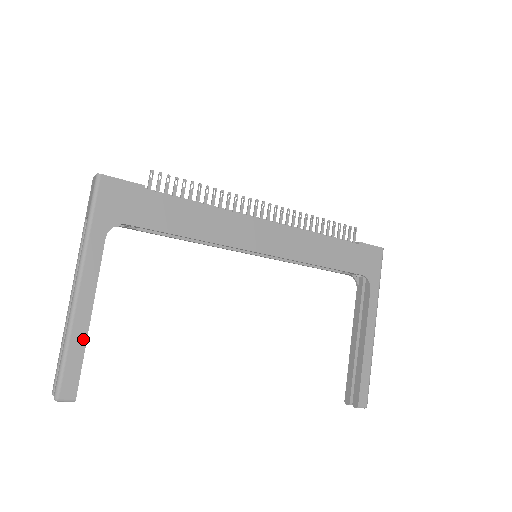
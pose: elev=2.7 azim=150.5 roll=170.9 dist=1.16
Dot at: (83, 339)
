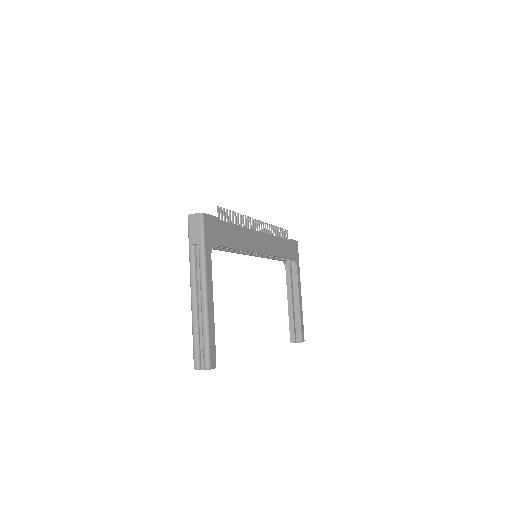
Dot at: (213, 326)
